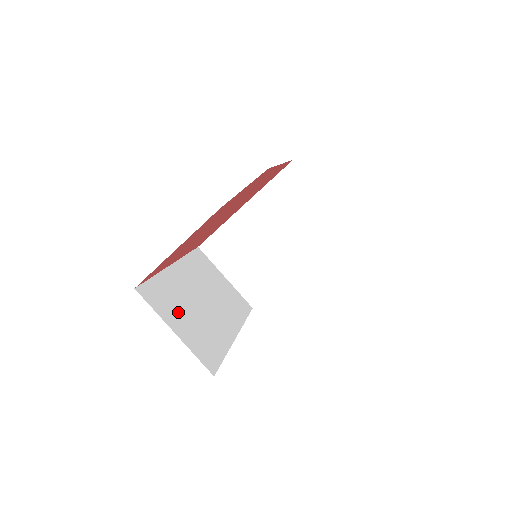
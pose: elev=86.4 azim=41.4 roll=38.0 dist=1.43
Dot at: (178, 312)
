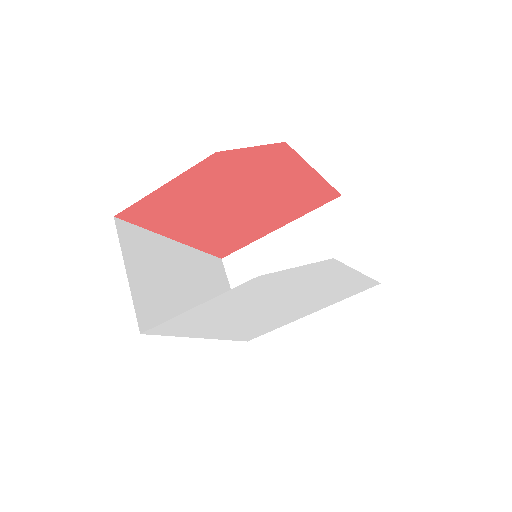
Dot at: (147, 267)
